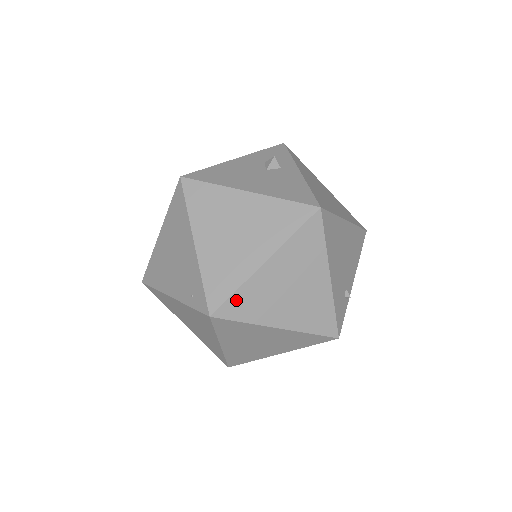
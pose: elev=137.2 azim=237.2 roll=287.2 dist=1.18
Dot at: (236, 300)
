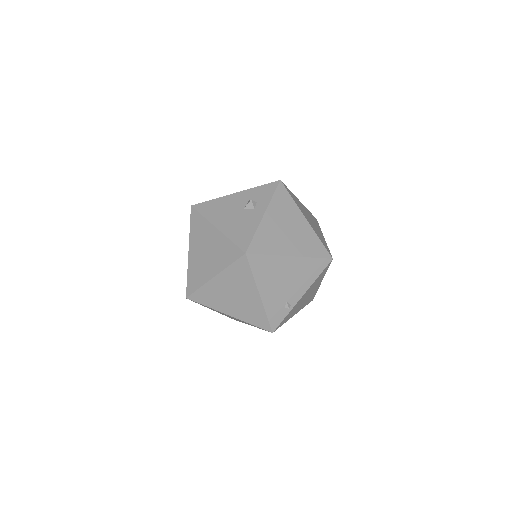
Dot at: (200, 293)
